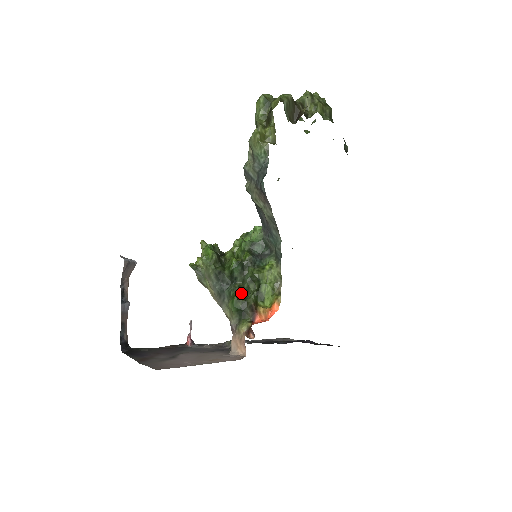
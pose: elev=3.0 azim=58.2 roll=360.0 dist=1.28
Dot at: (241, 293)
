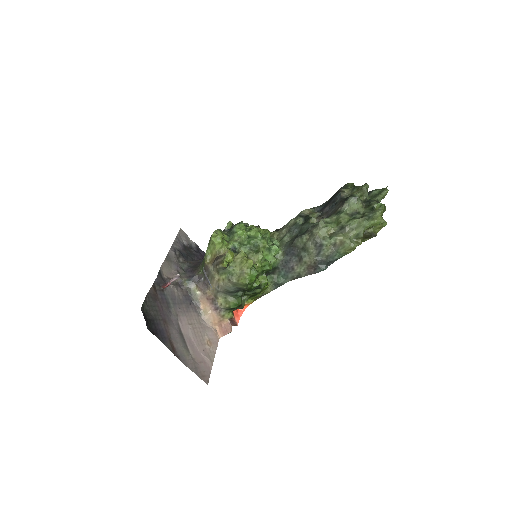
Dot at: occluded
